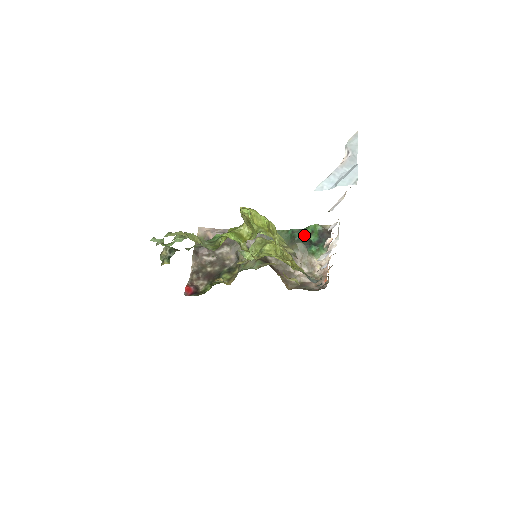
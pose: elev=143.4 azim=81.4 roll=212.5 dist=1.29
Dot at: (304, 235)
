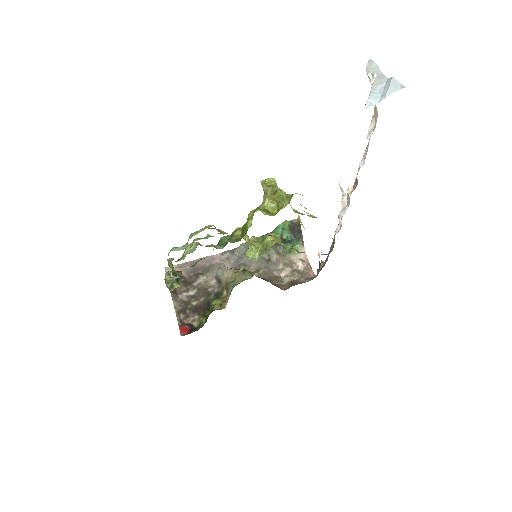
Dot at: occluded
